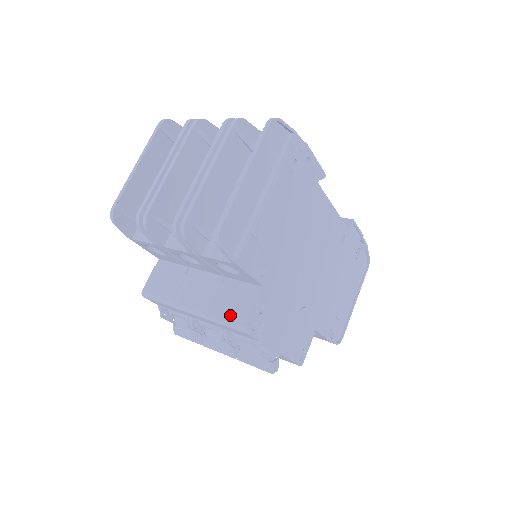
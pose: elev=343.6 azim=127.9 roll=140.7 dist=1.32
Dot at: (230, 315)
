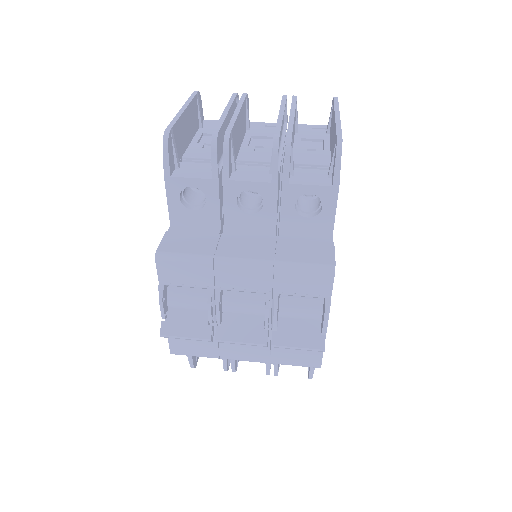
Dot at: (306, 258)
